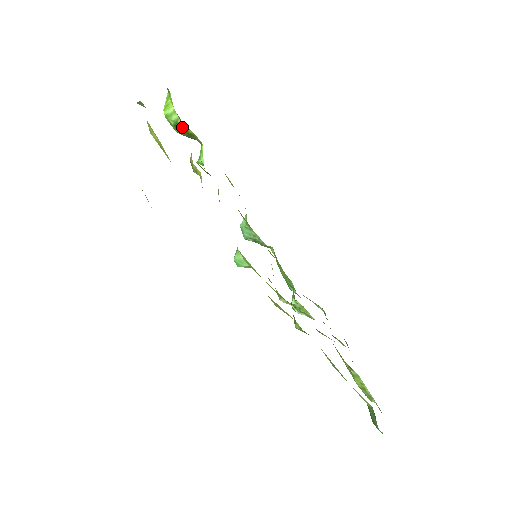
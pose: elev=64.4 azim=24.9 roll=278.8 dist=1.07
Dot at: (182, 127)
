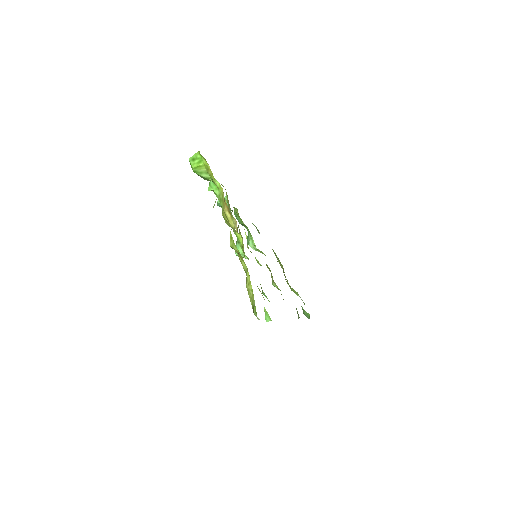
Dot at: occluded
